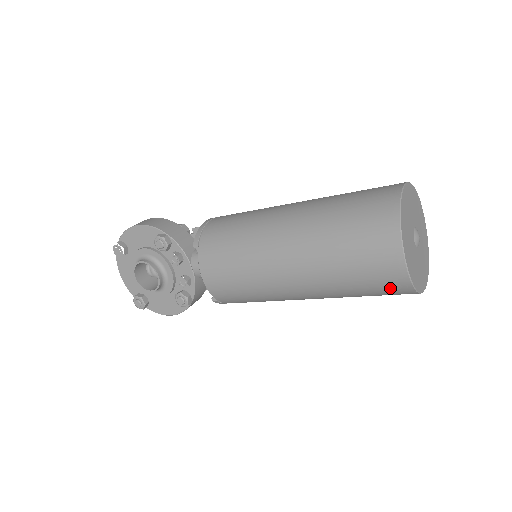
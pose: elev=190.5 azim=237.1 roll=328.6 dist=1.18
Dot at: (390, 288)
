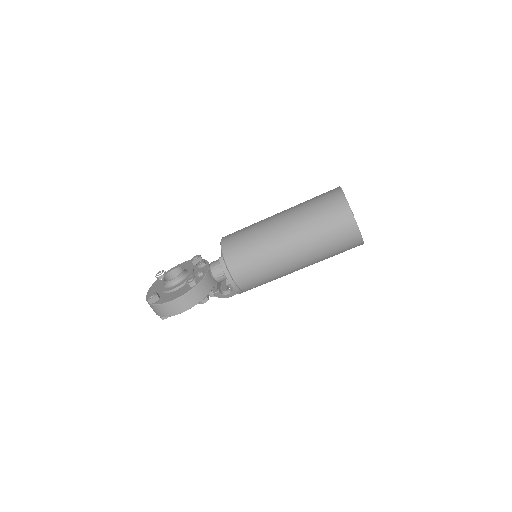
Dot at: (335, 206)
